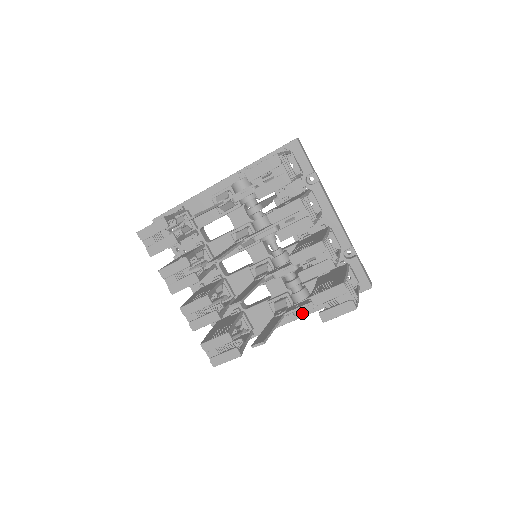
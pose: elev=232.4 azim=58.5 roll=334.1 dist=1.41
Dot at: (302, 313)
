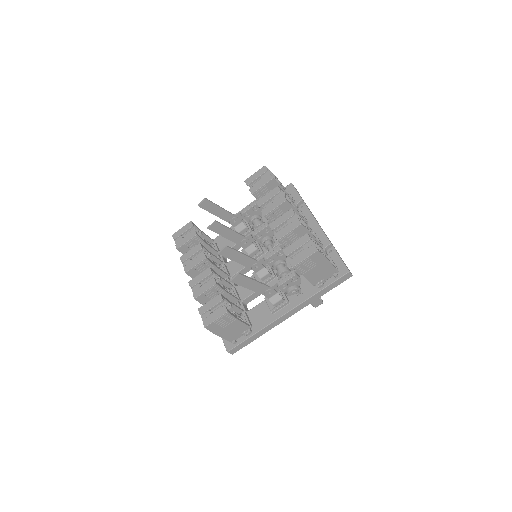
Dot at: (293, 305)
